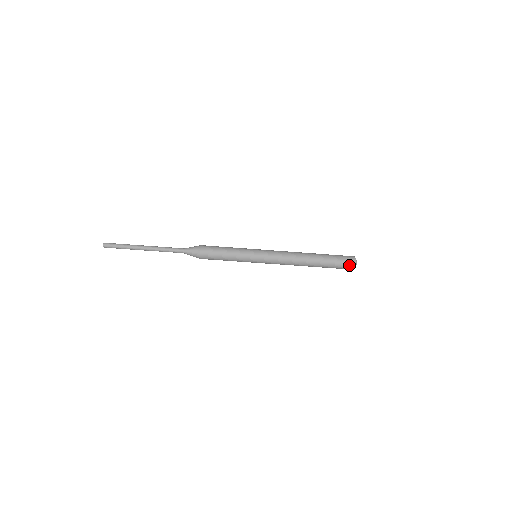
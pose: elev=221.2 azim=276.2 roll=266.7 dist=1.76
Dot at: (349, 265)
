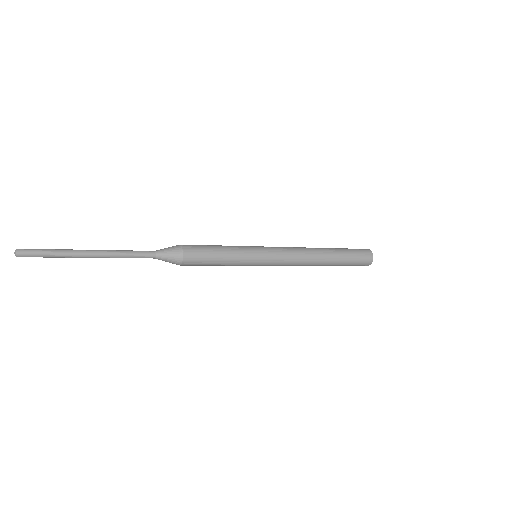
Dot at: (360, 265)
